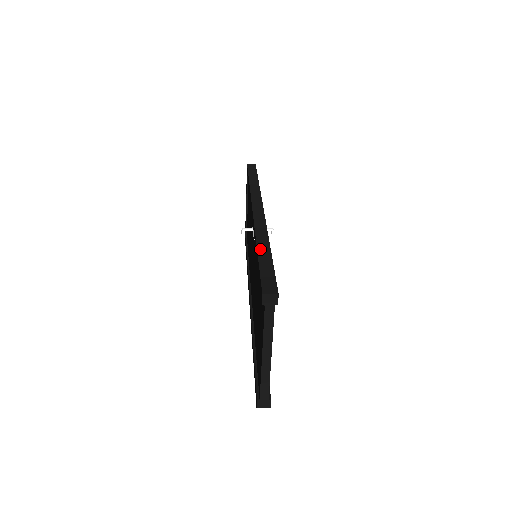
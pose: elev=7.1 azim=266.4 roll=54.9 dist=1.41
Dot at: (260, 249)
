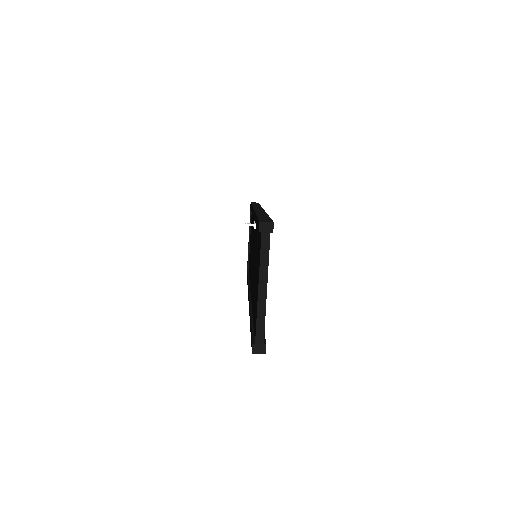
Dot at: (259, 215)
